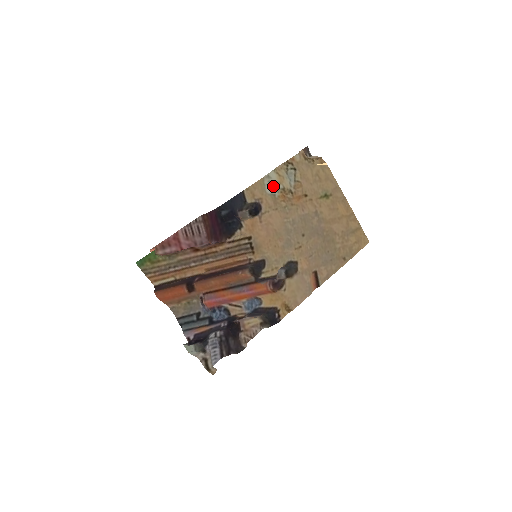
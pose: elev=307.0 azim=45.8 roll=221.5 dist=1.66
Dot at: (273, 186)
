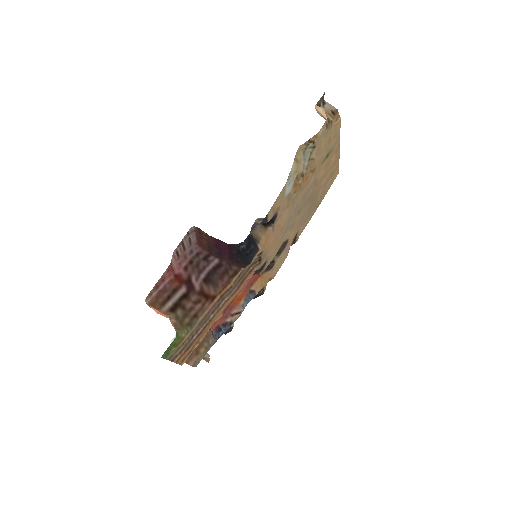
Dot at: (291, 182)
